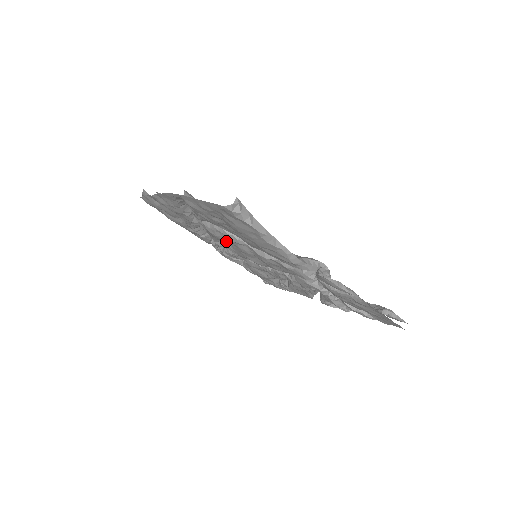
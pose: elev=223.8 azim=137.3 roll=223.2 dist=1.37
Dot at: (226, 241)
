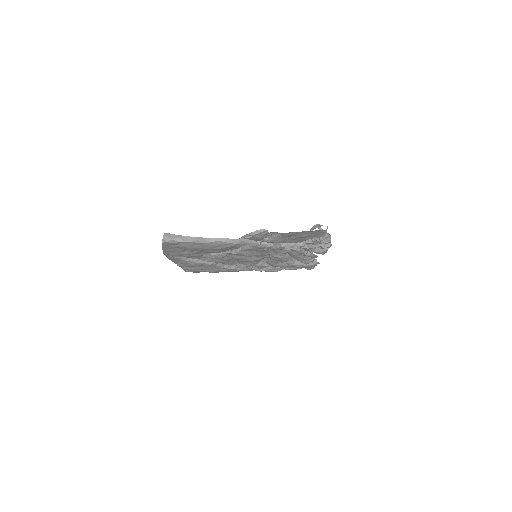
Dot at: (225, 260)
